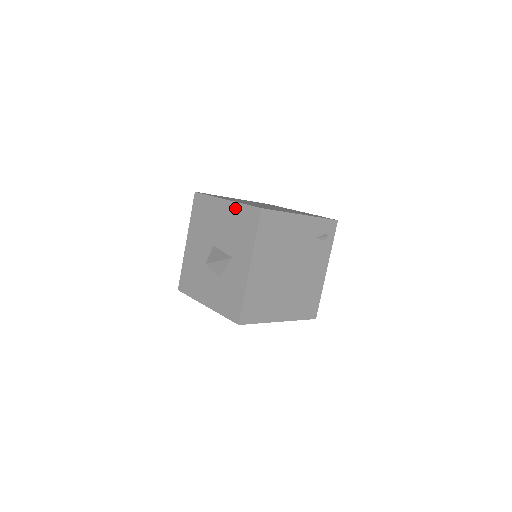
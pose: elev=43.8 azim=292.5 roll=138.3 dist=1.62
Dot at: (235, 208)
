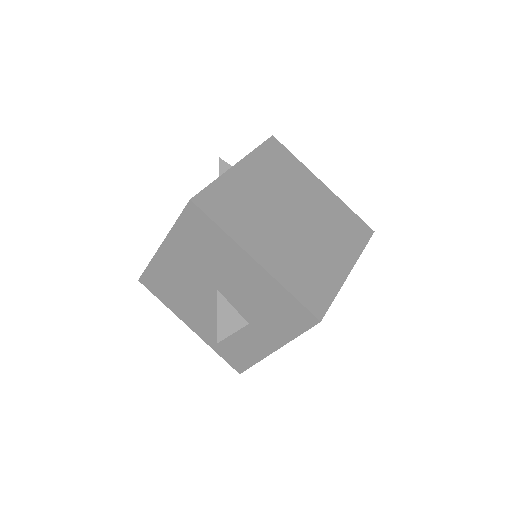
Dot at: (272, 286)
